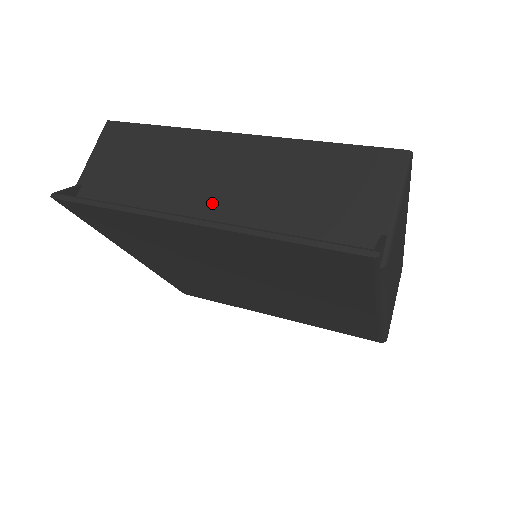
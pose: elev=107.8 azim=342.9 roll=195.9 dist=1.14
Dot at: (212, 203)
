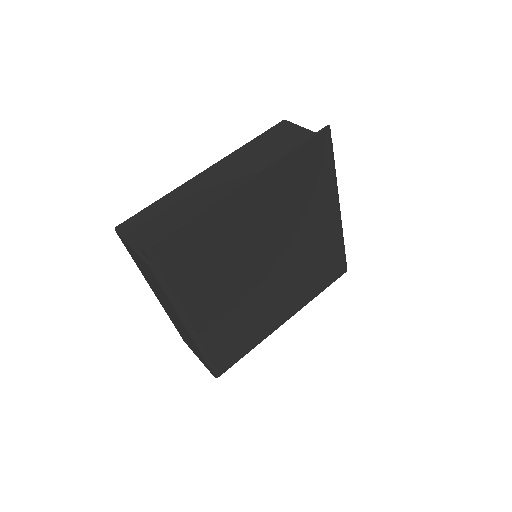
Dot at: occluded
